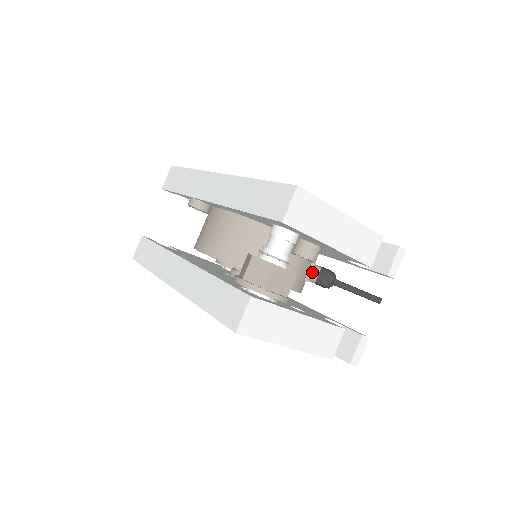
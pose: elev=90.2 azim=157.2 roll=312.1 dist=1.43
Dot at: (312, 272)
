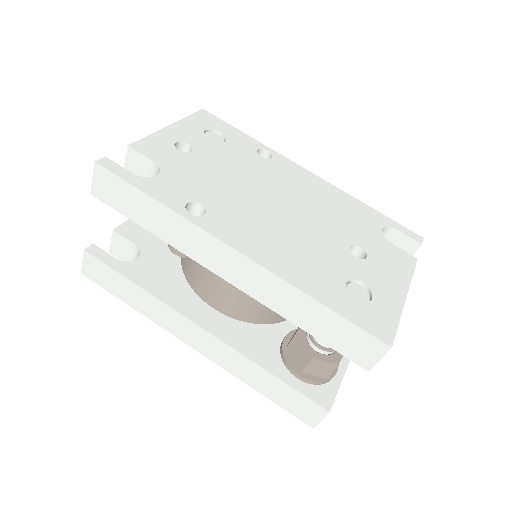
Dot at: occluded
